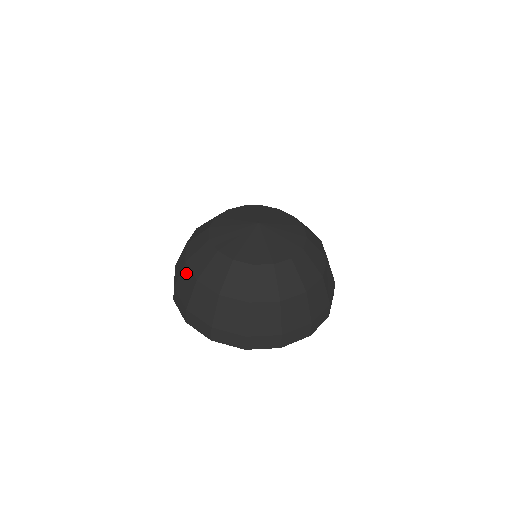
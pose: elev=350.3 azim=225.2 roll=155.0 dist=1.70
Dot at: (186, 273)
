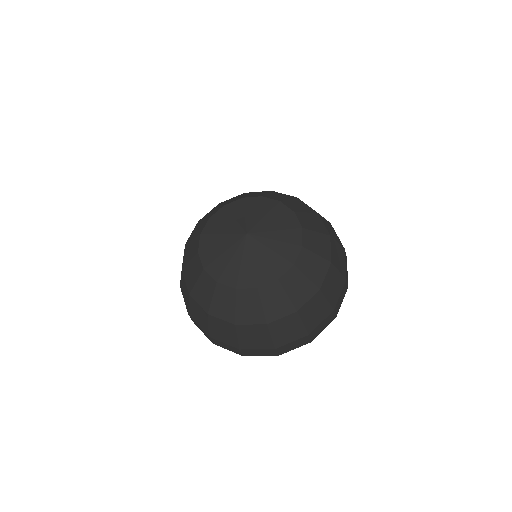
Dot at: occluded
